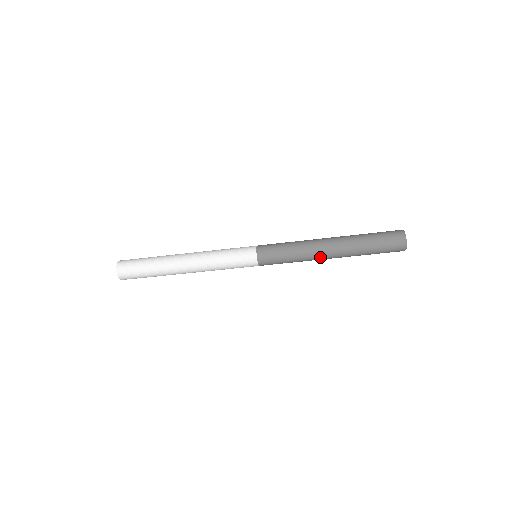
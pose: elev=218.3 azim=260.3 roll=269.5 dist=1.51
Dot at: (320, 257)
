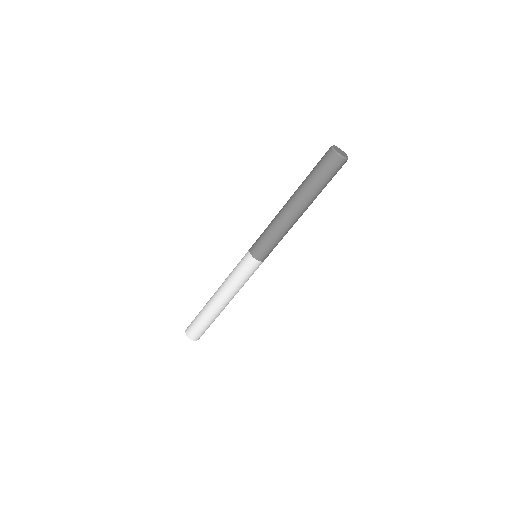
Dot at: (285, 215)
